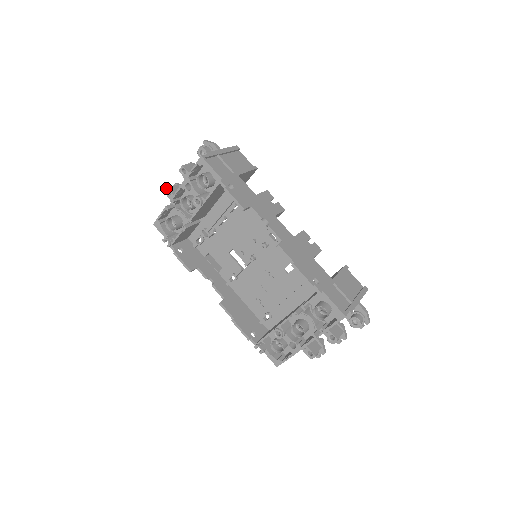
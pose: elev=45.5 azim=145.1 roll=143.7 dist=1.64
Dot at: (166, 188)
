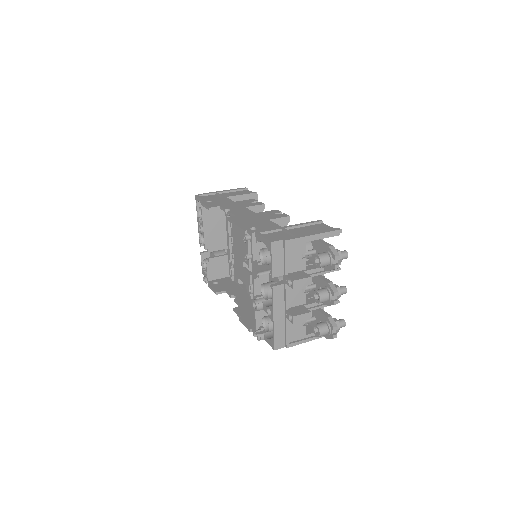
Dot at: occluded
